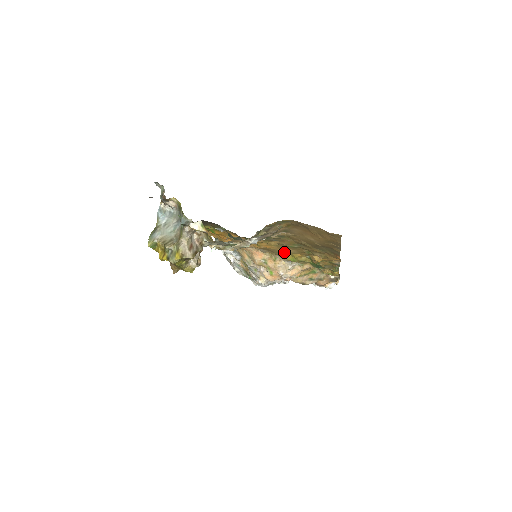
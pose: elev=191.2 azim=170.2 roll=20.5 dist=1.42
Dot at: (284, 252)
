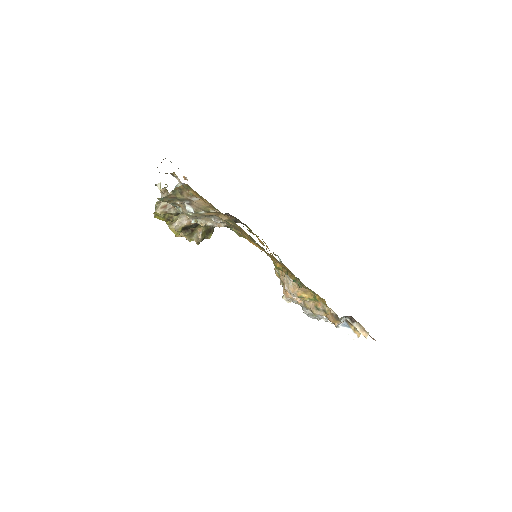
Dot at: (269, 256)
